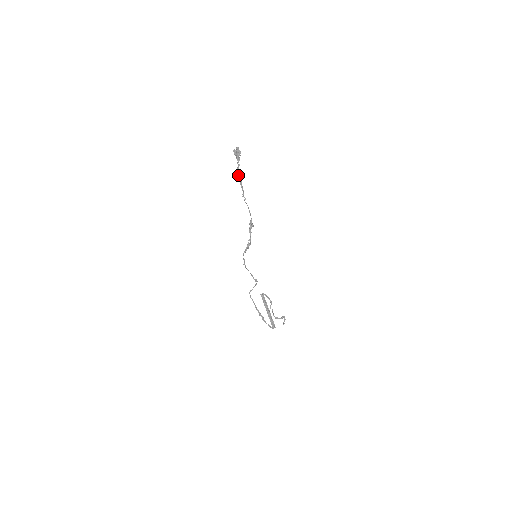
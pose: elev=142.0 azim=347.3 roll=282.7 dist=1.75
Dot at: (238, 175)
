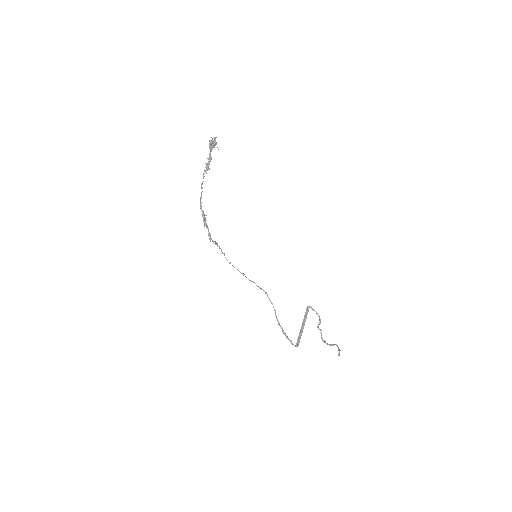
Dot at: (206, 166)
